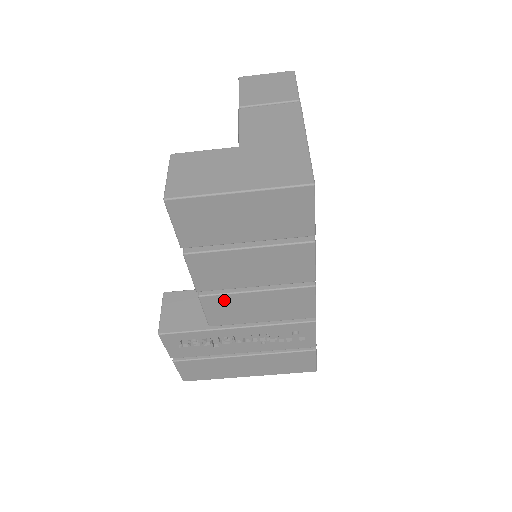
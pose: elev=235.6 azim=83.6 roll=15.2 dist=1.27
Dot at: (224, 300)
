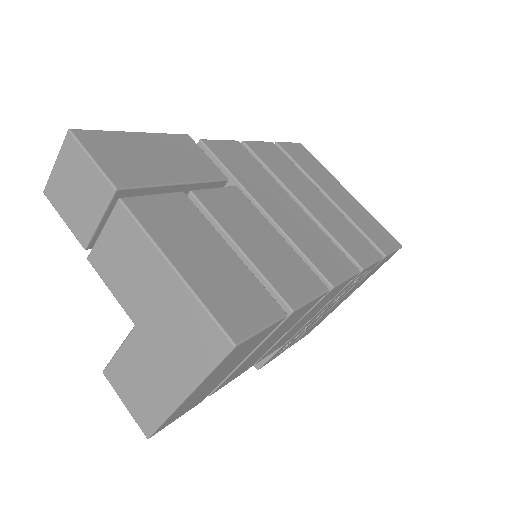
Dot at: (274, 347)
